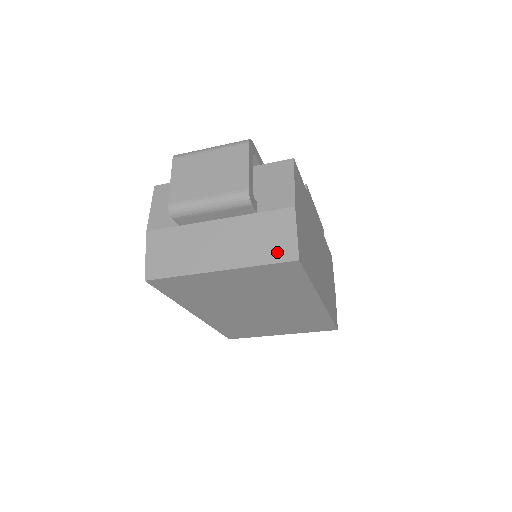
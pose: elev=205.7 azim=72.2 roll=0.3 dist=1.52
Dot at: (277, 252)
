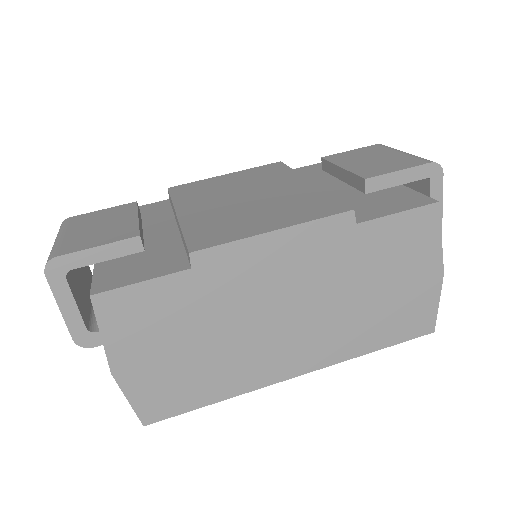
Dot at: occluded
